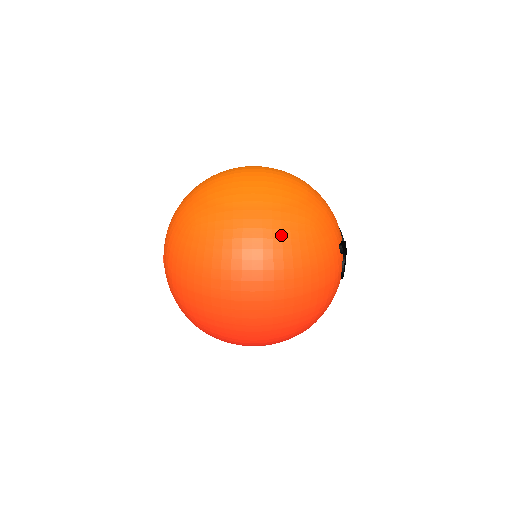
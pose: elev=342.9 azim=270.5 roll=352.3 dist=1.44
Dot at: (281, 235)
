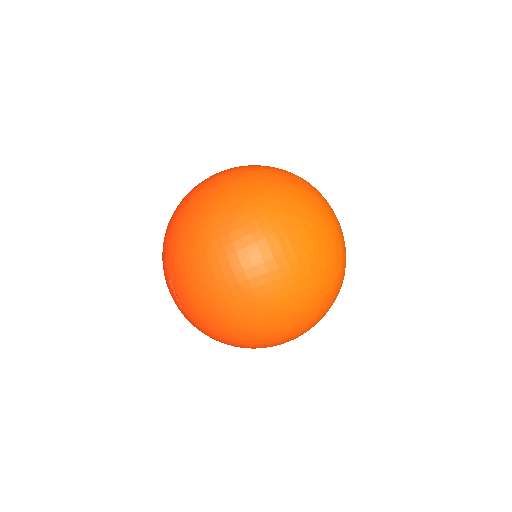
Dot at: occluded
